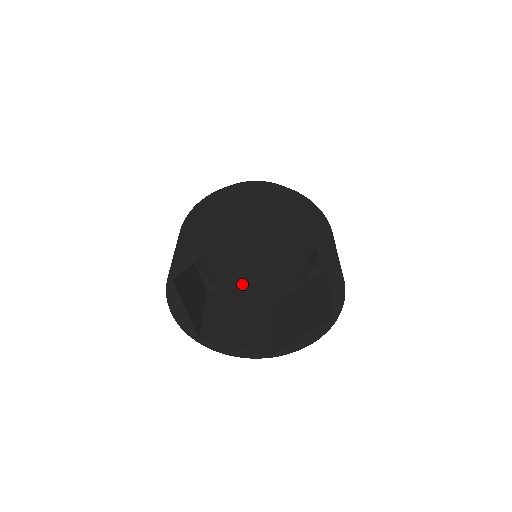
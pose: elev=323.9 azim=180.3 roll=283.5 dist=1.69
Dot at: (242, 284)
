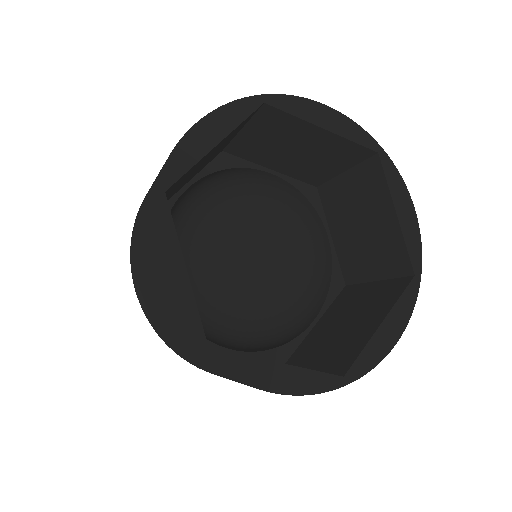
Dot at: (225, 345)
